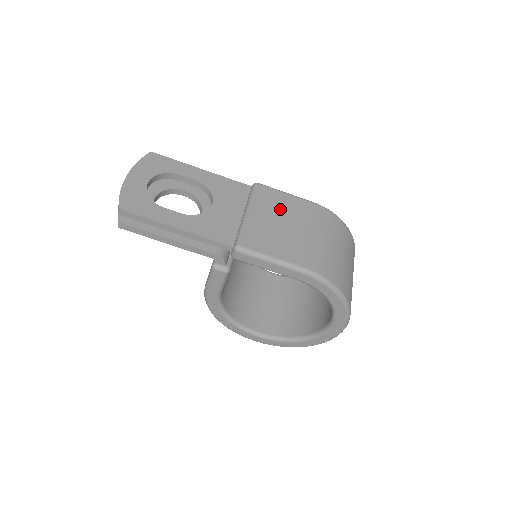
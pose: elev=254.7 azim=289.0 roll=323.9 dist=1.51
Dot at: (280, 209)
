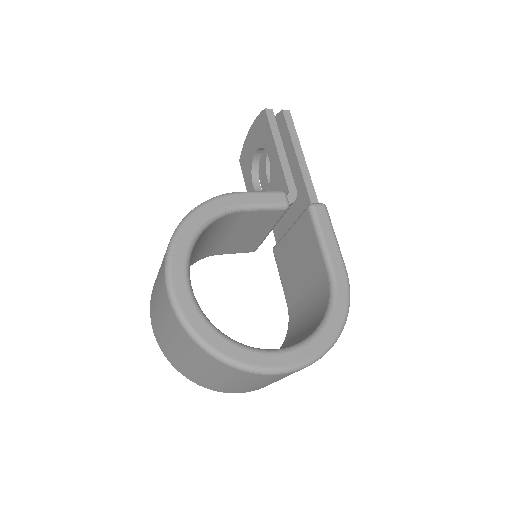
Dot at: occluded
